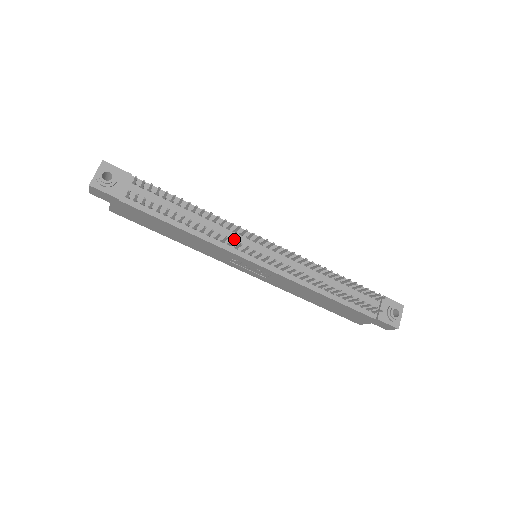
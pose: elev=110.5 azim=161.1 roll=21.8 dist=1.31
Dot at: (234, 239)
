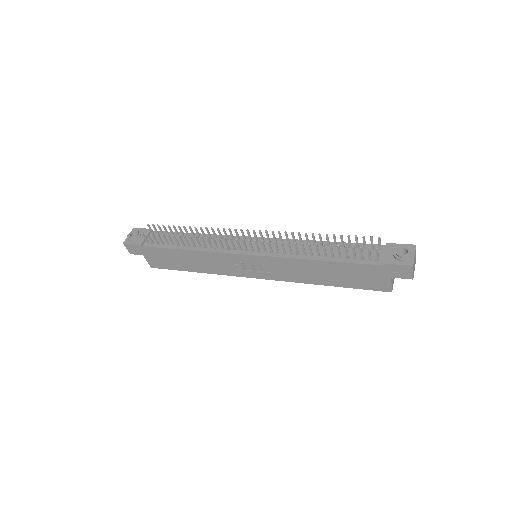
Dot at: occluded
